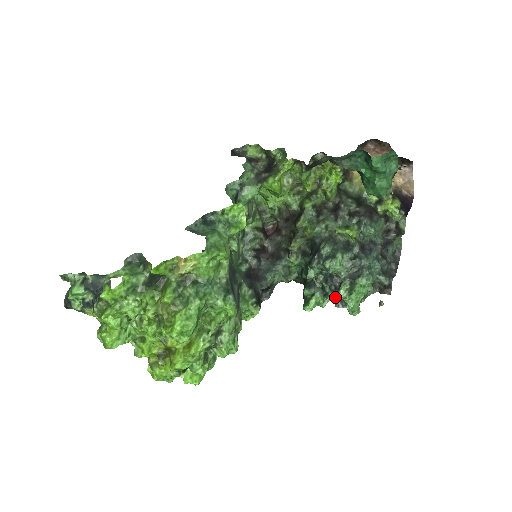
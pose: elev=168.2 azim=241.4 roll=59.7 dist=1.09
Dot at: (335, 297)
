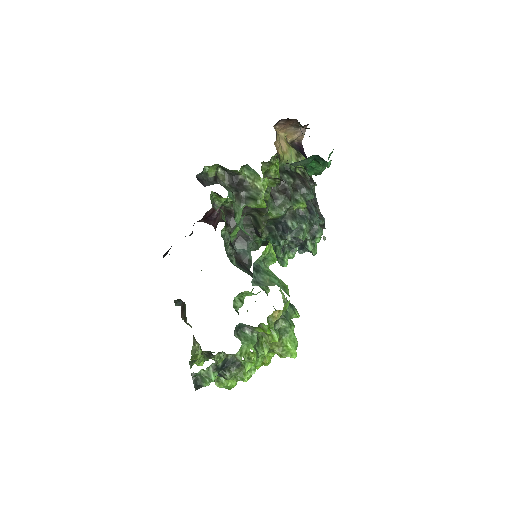
Dot at: (298, 248)
